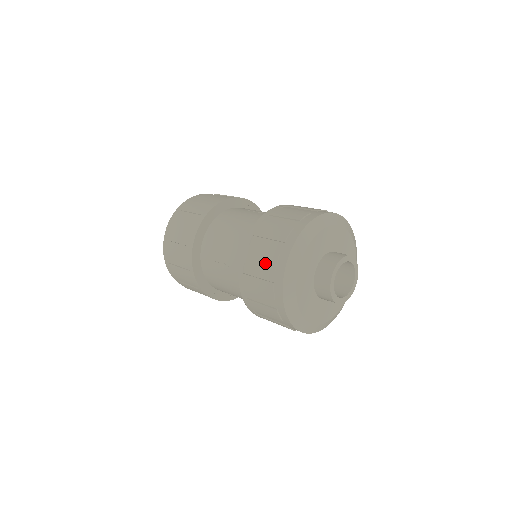
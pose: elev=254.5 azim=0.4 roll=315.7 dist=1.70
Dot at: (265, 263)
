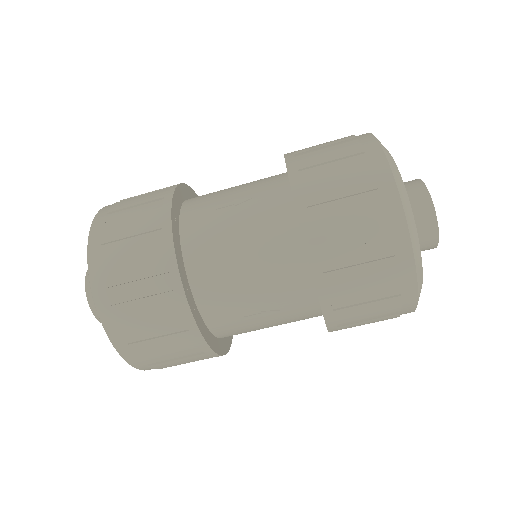
Dot at: (375, 281)
